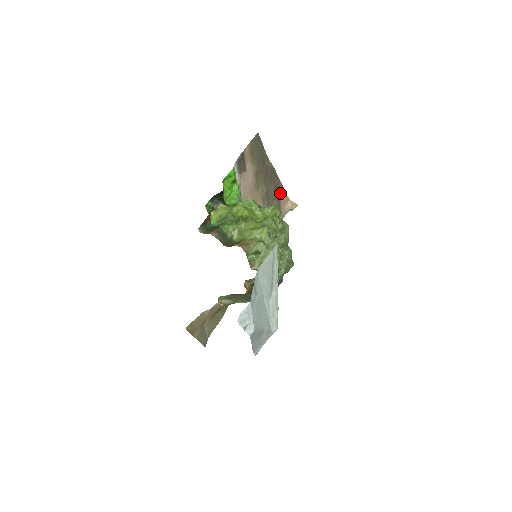
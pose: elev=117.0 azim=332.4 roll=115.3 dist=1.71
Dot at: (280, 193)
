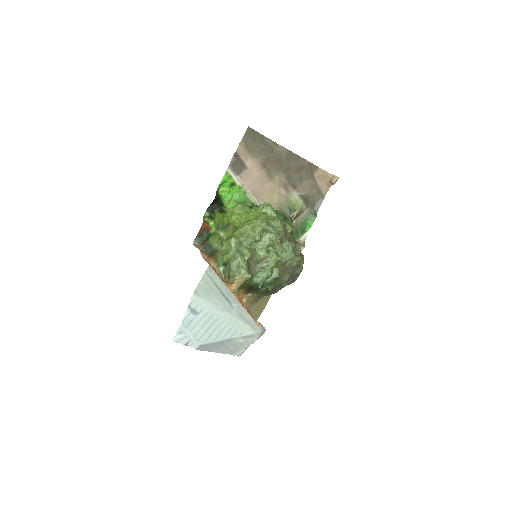
Dot at: (311, 171)
